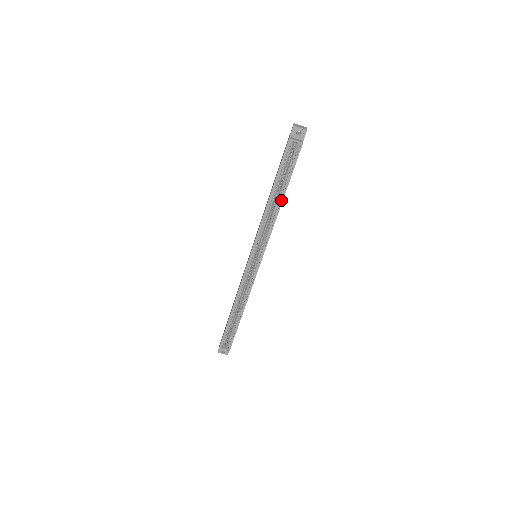
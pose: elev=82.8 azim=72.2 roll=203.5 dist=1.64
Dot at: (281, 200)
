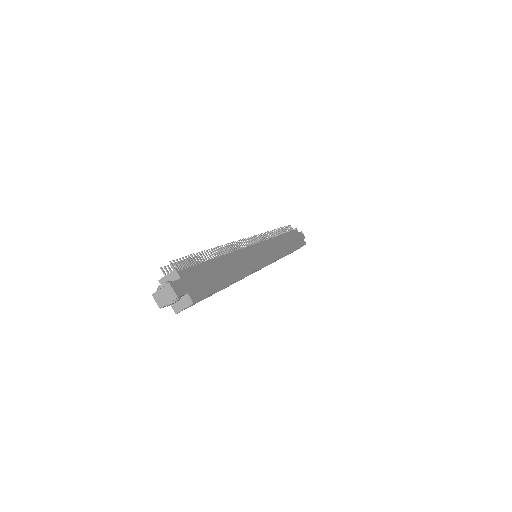
Dot at: occluded
